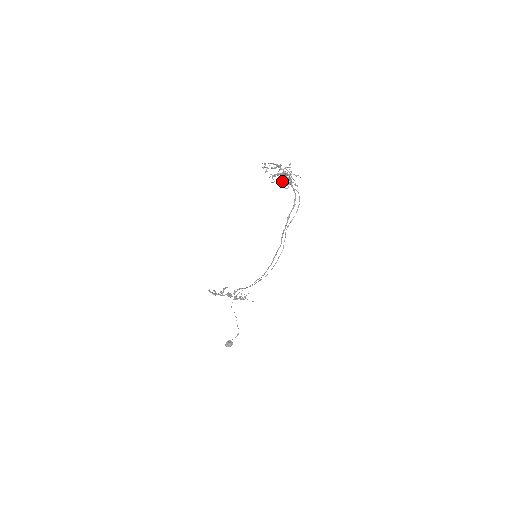
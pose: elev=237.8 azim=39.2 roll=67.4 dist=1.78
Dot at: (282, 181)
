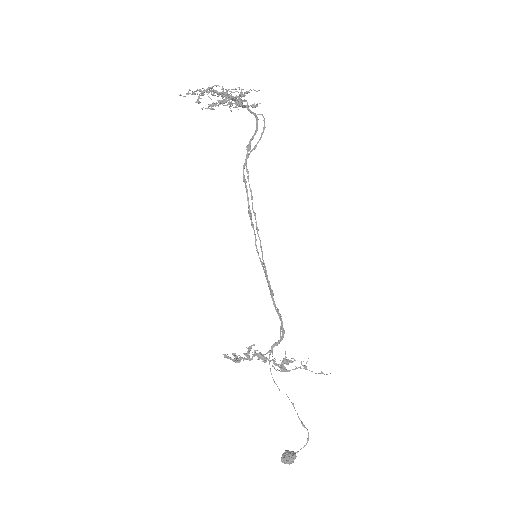
Dot at: occluded
